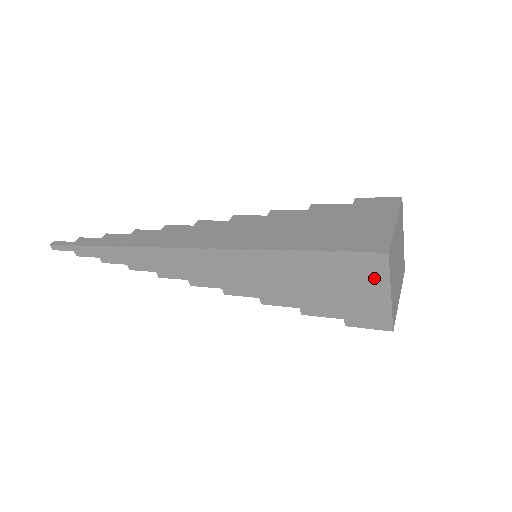
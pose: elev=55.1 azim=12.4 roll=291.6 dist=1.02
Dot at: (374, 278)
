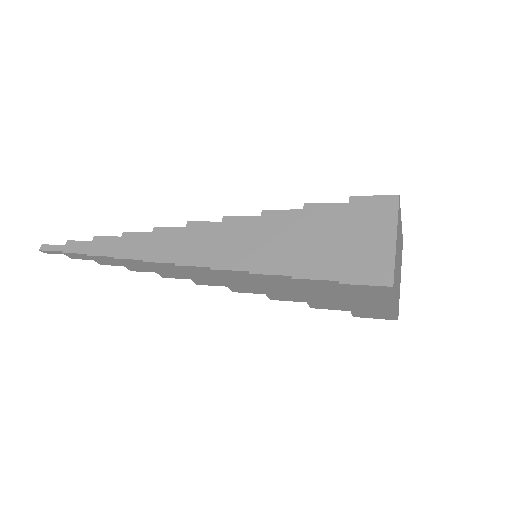
Dot at: (379, 297)
